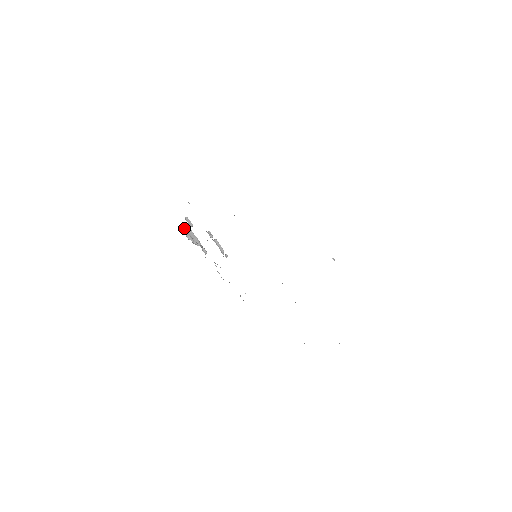
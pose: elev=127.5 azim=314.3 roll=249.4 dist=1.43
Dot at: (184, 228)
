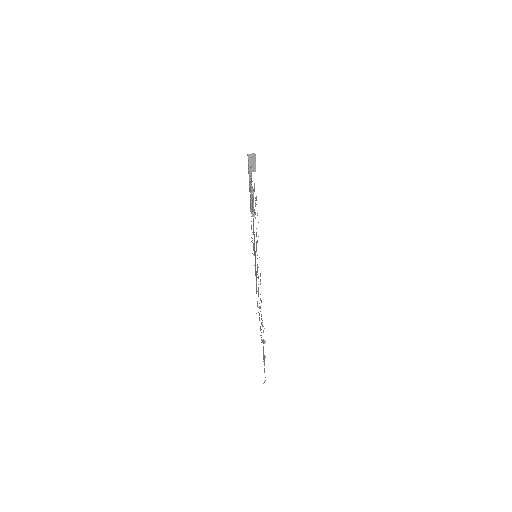
Dot at: occluded
